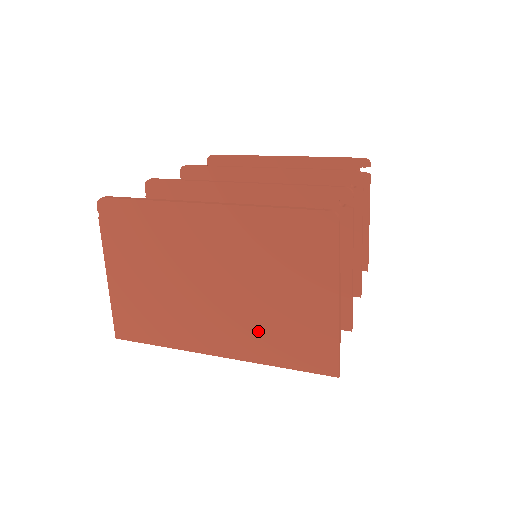
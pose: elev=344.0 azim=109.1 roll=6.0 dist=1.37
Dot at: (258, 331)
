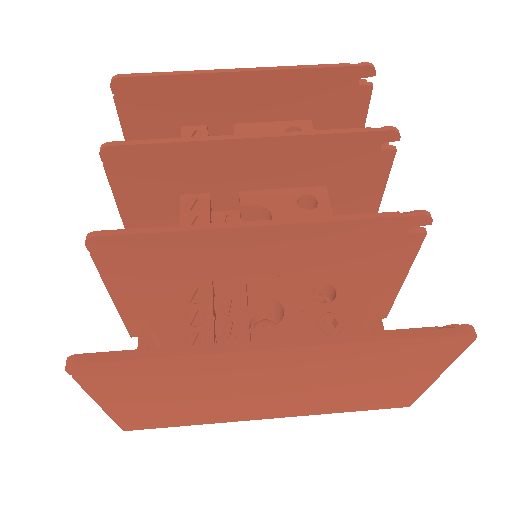
Dot at: (326, 403)
